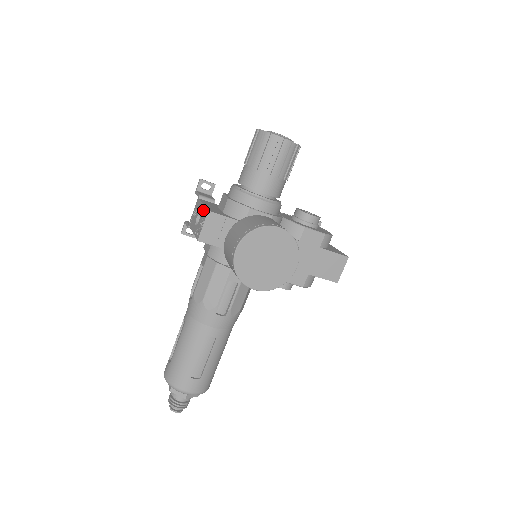
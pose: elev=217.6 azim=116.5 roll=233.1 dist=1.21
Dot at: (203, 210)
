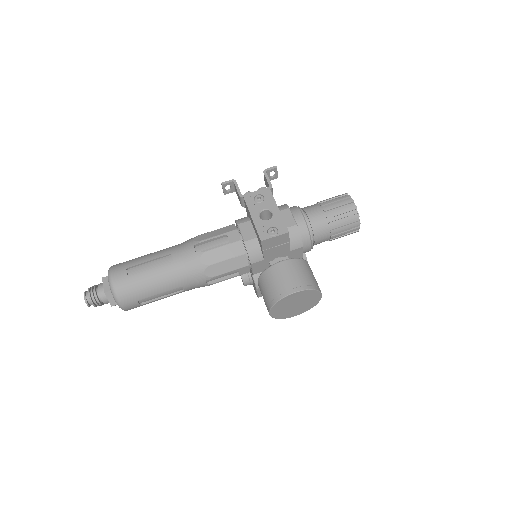
Dot at: (279, 218)
